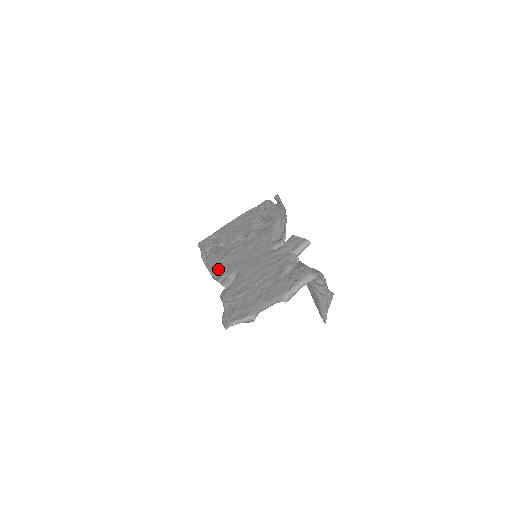
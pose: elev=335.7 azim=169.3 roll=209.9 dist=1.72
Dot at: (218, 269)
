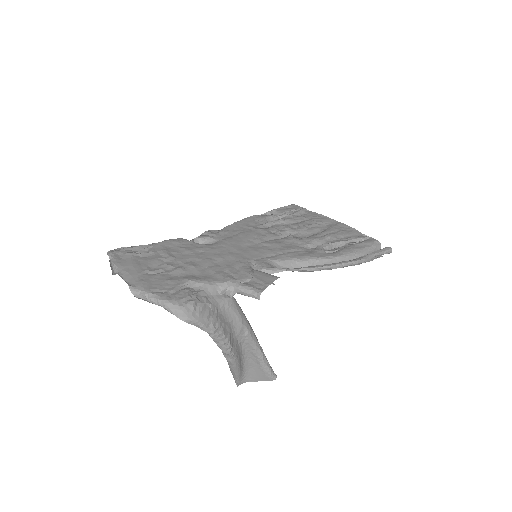
Dot at: (229, 227)
